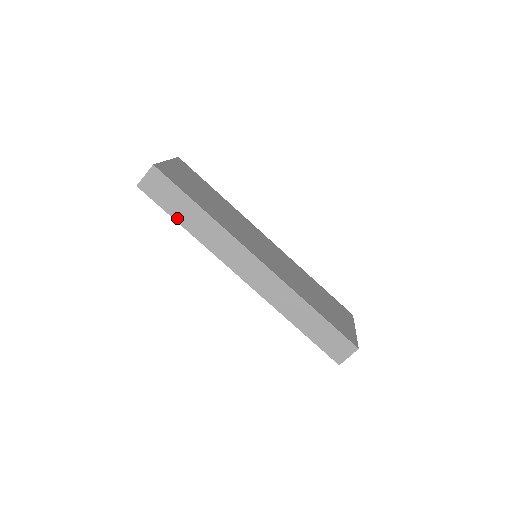
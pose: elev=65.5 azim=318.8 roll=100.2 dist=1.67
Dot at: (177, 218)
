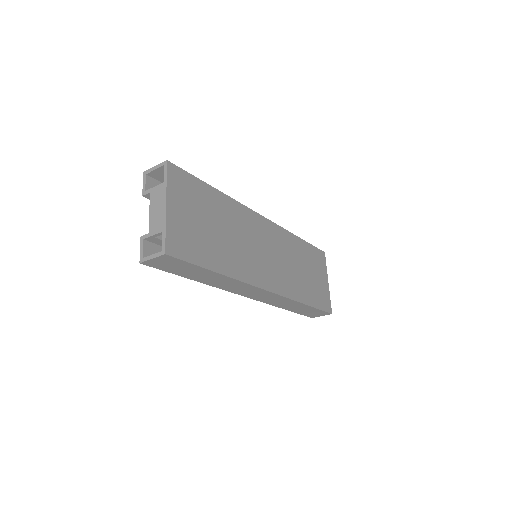
Dot at: (188, 277)
